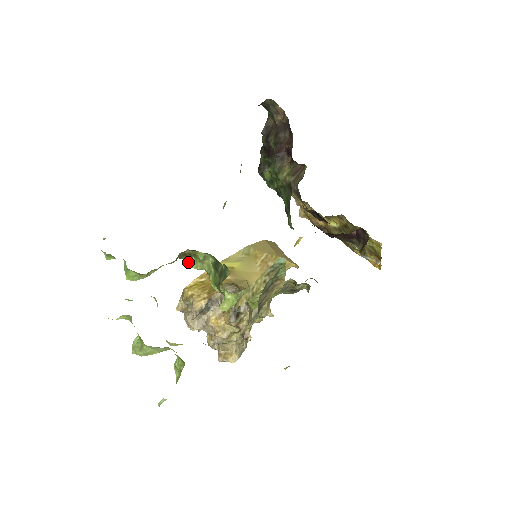
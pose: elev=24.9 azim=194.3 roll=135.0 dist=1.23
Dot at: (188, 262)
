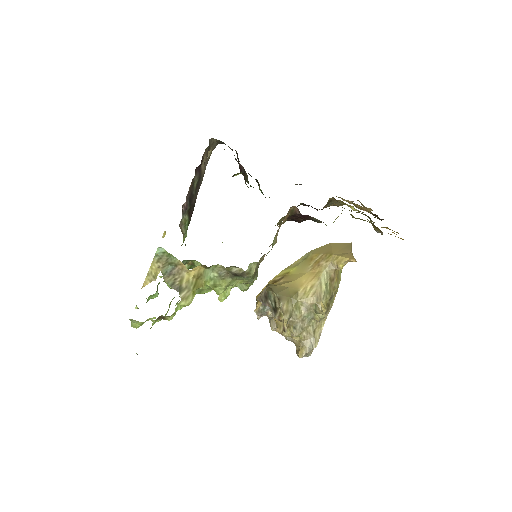
Dot at: occluded
